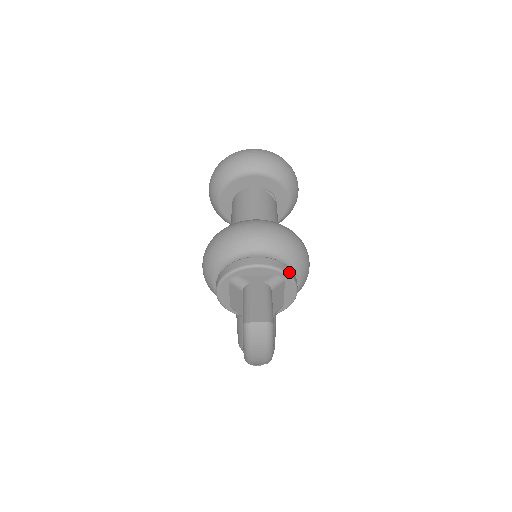
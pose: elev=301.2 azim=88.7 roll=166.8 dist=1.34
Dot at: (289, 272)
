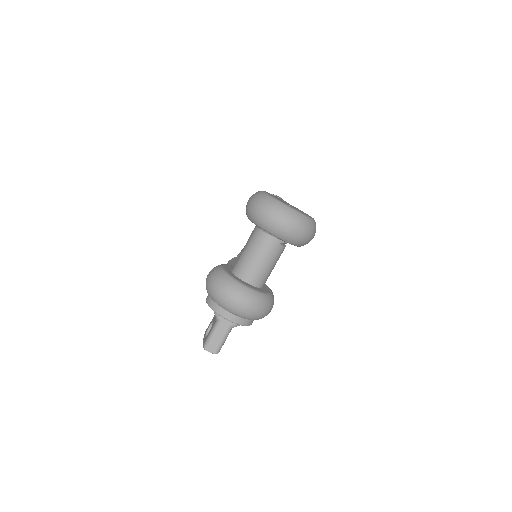
Dot at: (248, 324)
